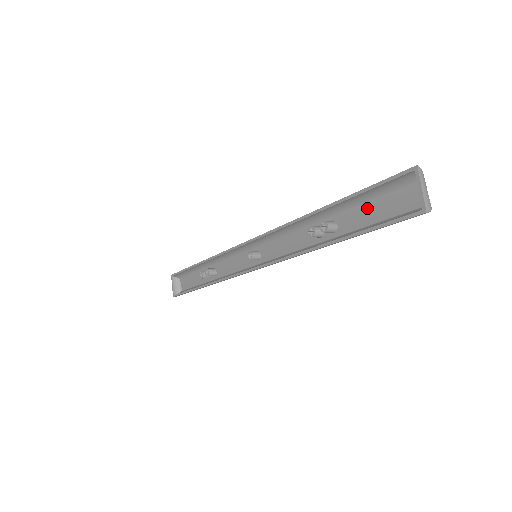
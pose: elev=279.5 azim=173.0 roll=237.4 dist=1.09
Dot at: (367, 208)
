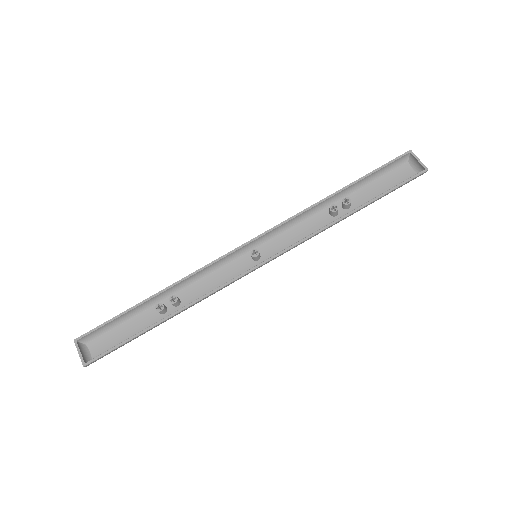
Dot at: (374, 185)
